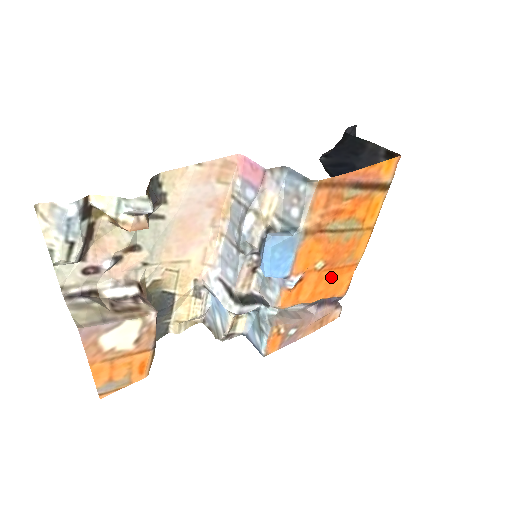
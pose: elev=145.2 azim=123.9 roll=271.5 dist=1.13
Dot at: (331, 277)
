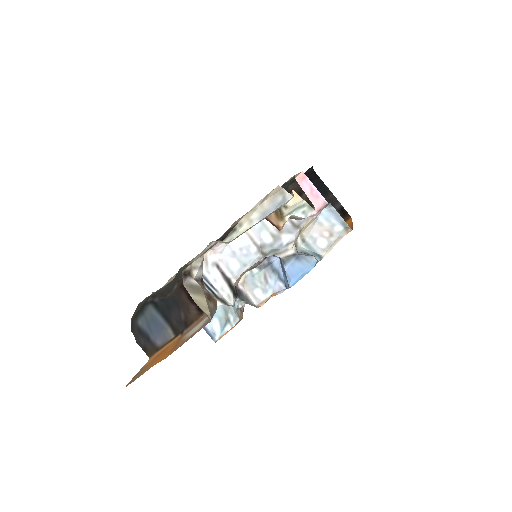
Dot at: occluded
